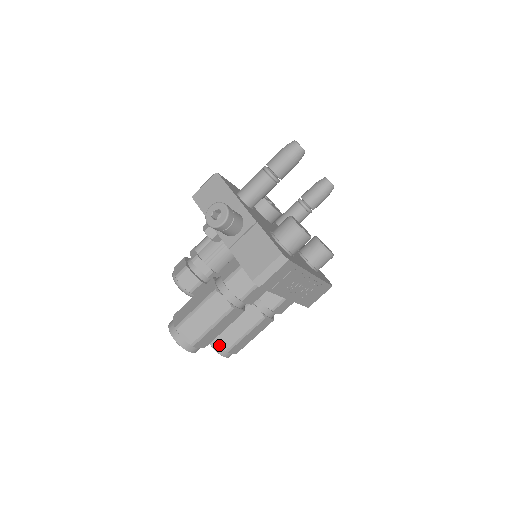
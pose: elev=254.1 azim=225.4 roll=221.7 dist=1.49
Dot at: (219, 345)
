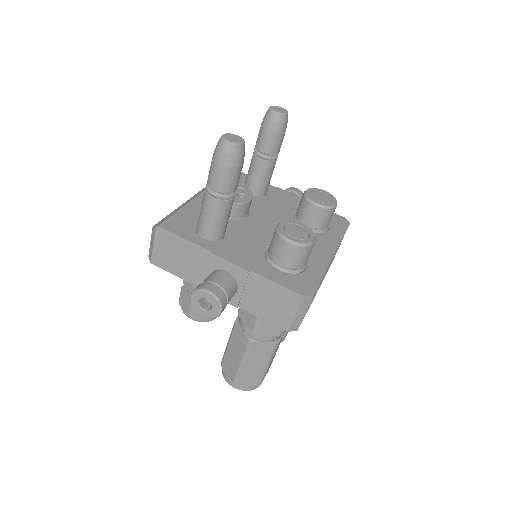
Dot at: occluded
